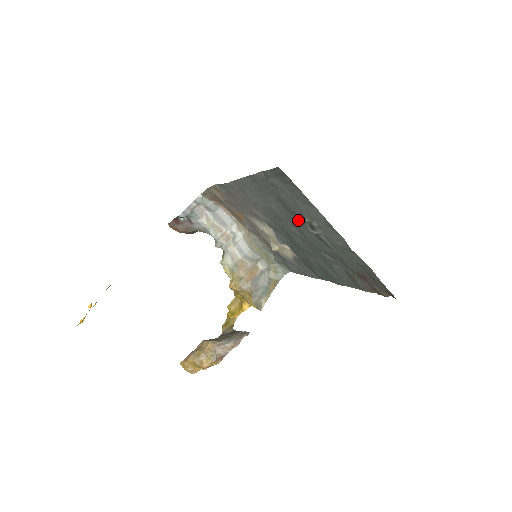
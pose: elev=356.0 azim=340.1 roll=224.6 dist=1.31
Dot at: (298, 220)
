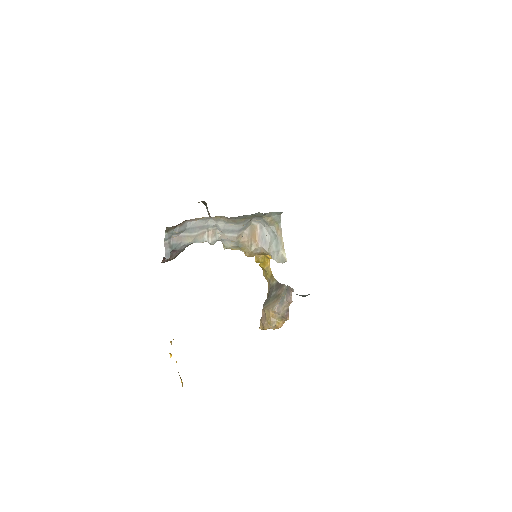
Dot at: occluded
